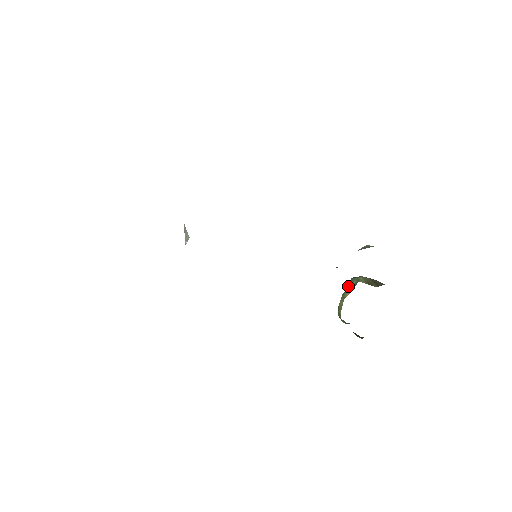
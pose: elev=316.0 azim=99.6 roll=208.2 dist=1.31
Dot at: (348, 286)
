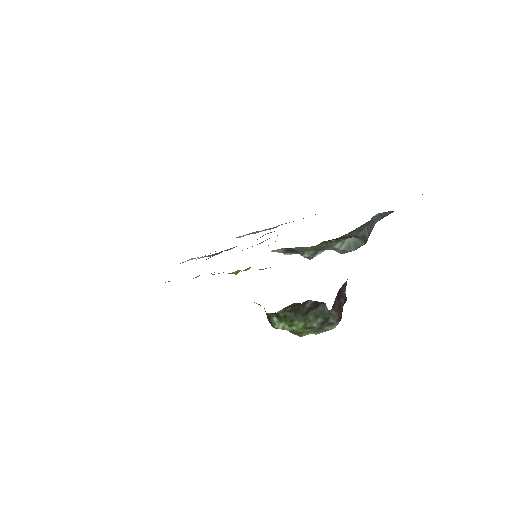
Dot at: occluded
